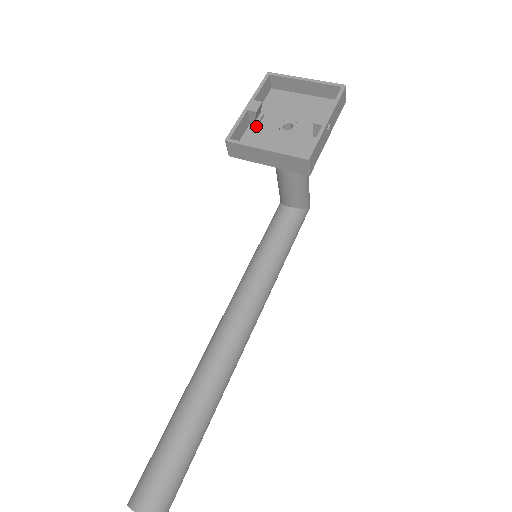
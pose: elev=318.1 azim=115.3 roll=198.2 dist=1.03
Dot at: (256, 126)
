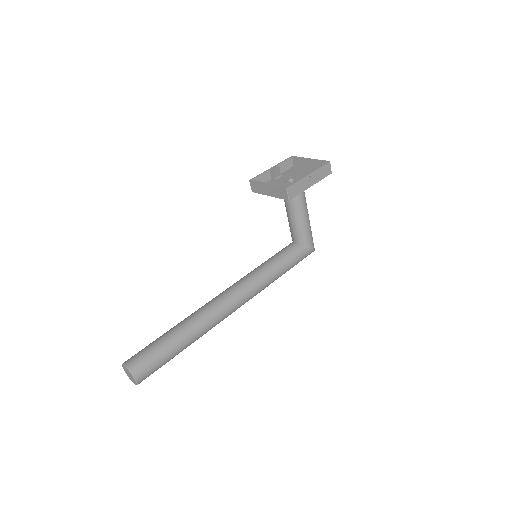
Dot at: (274, 180)
